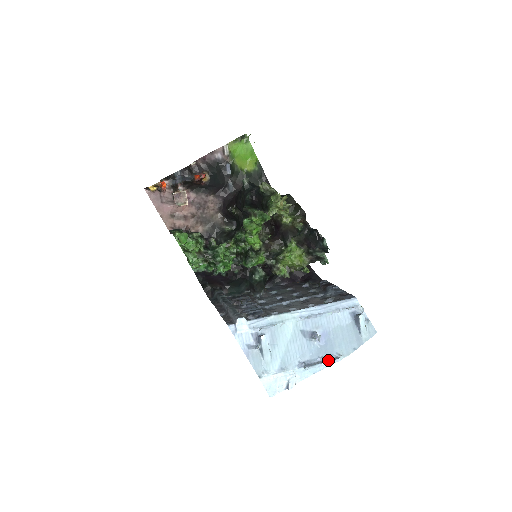
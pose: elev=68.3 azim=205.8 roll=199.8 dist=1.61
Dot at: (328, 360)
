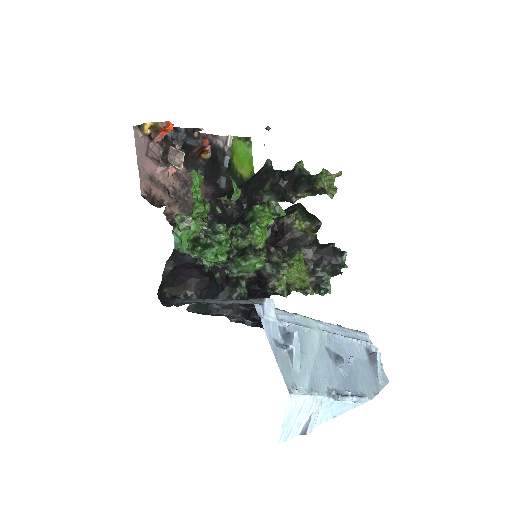
Dot at: occluded
